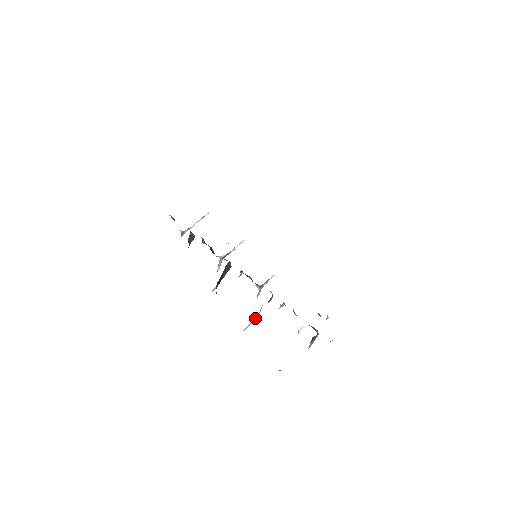
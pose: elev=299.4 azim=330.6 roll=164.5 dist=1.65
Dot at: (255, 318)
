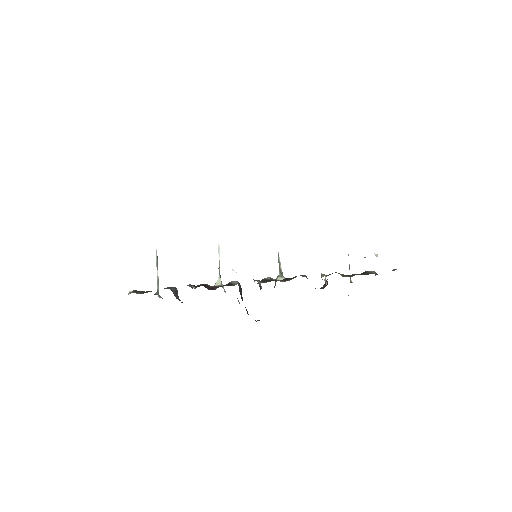
Dot at: occluded
